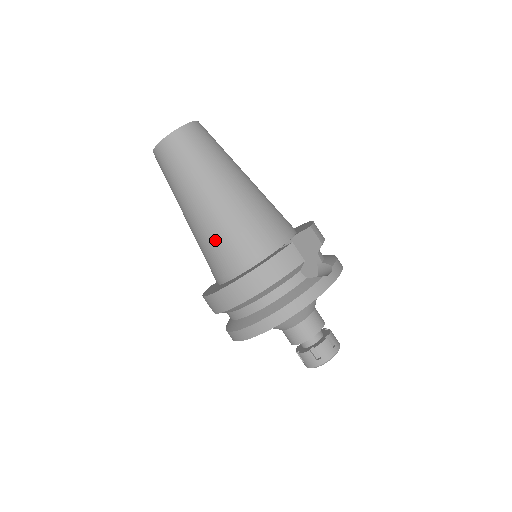
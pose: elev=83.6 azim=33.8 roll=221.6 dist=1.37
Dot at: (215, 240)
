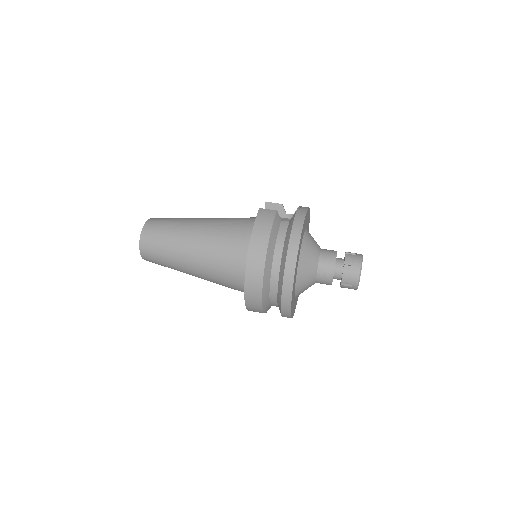
Dot at: (218, 256)
